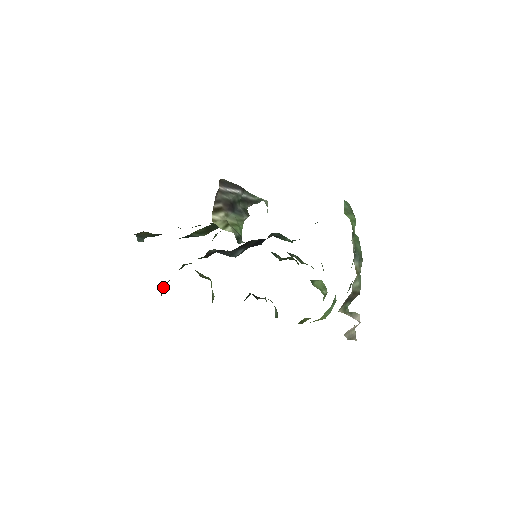
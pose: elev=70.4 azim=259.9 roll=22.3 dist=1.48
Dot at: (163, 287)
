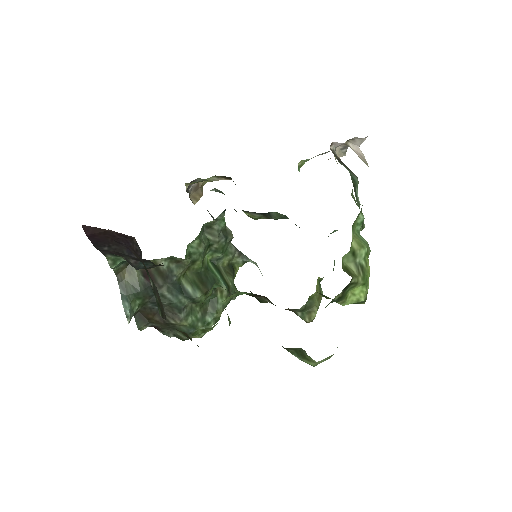
Dot at: occluded
